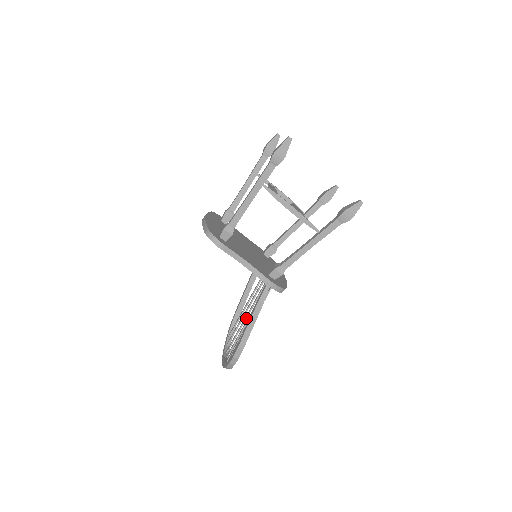
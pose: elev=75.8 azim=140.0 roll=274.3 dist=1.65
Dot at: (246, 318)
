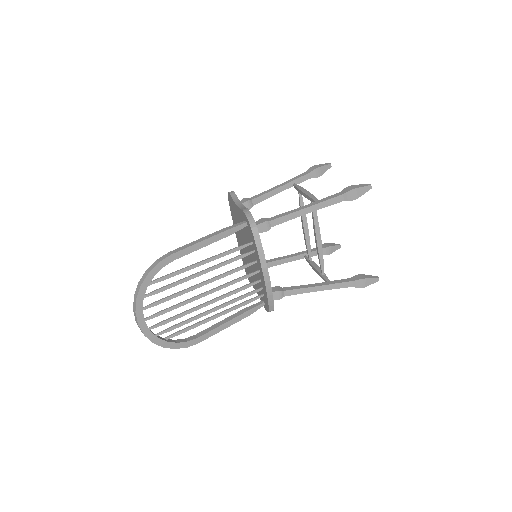
Dot at: (201, 305)
